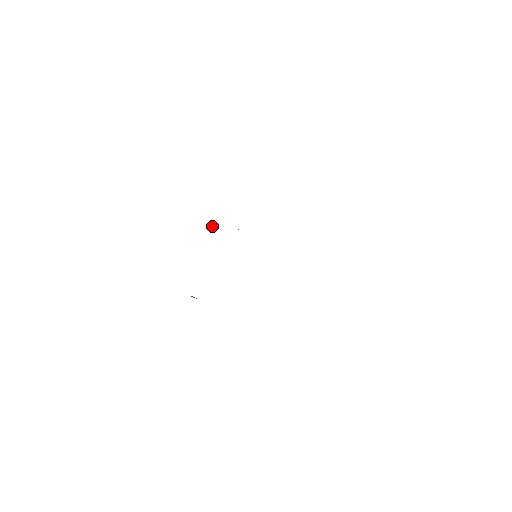
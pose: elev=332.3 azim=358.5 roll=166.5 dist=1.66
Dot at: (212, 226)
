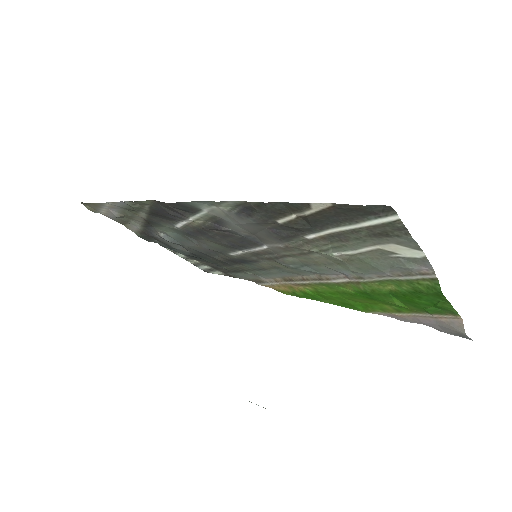
Dot at: (94, 208)
